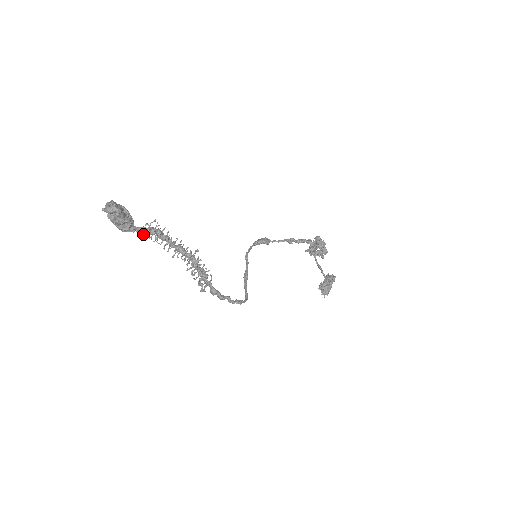
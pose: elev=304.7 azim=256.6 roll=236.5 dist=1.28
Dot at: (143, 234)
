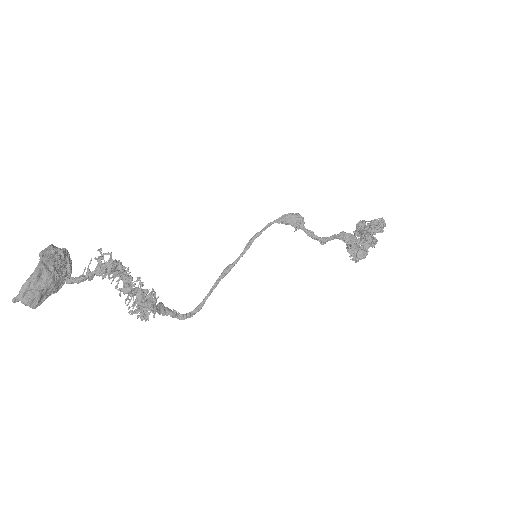
Dot at: occluded
